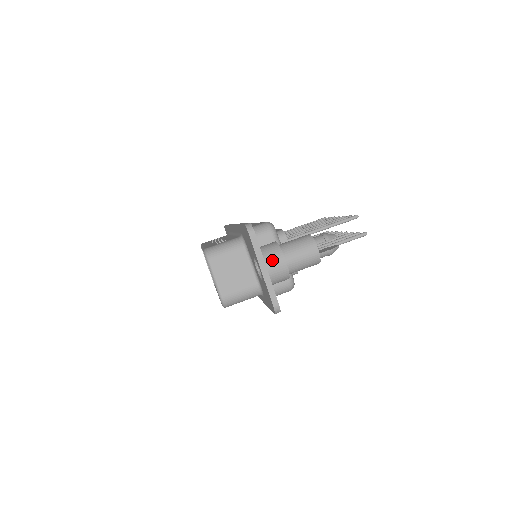
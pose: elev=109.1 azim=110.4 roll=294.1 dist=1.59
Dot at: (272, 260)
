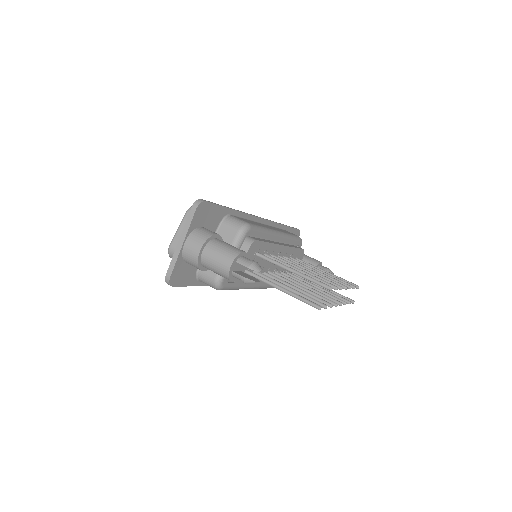
Dot at: (193, 241)
